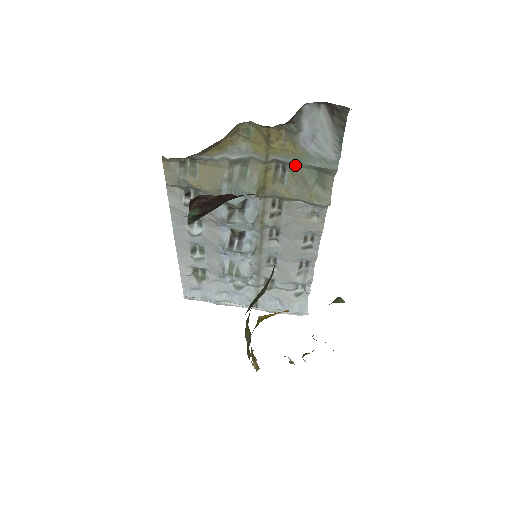
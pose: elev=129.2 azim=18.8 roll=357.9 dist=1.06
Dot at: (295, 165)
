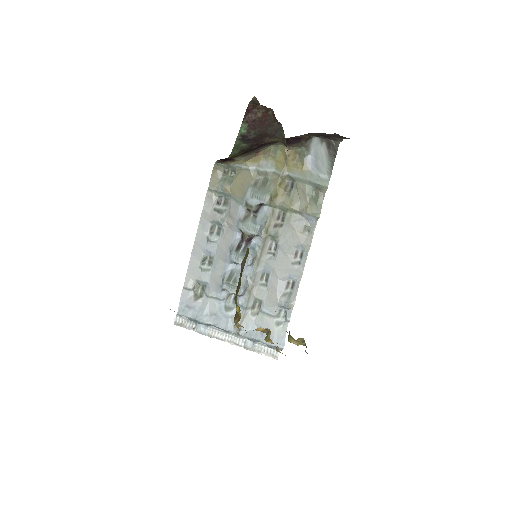
Dot at: (300, 181)
